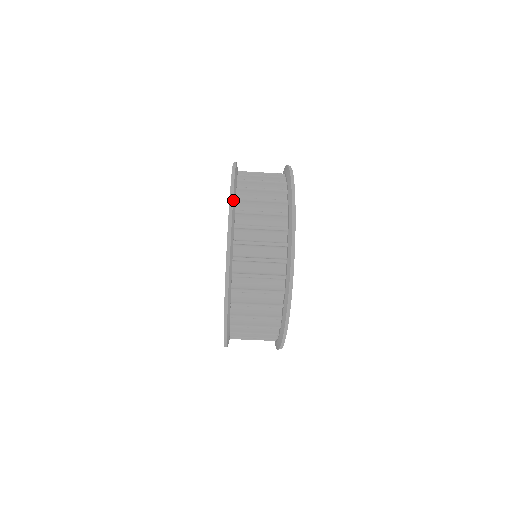
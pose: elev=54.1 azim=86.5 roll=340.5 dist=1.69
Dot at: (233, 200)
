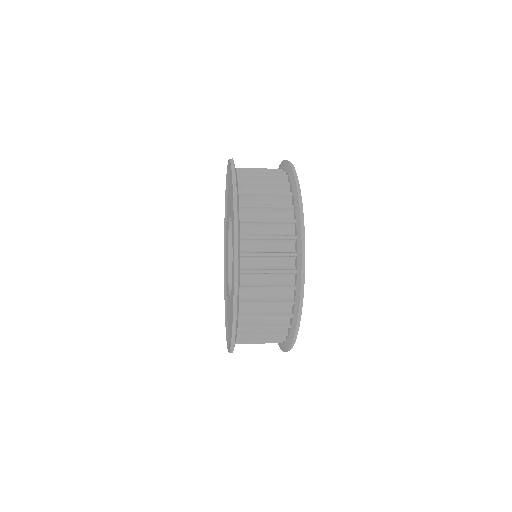
Dot at: (237, 193)
